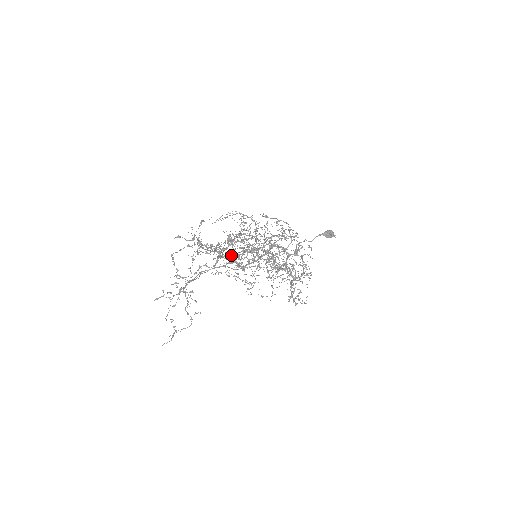
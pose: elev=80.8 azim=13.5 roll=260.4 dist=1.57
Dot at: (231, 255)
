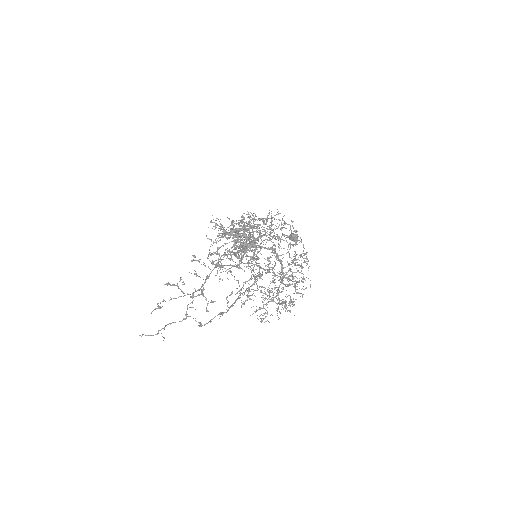
Dot at: (232, 233)
